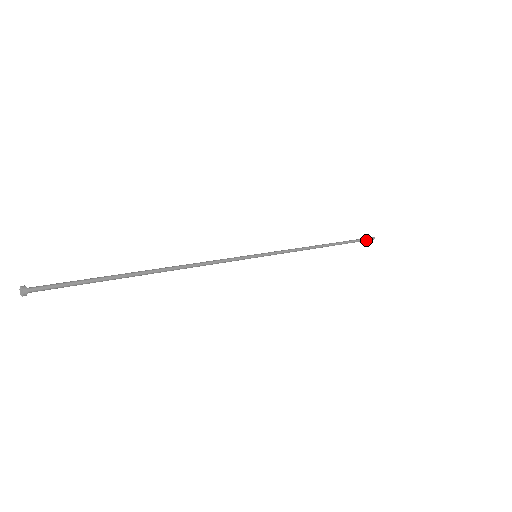
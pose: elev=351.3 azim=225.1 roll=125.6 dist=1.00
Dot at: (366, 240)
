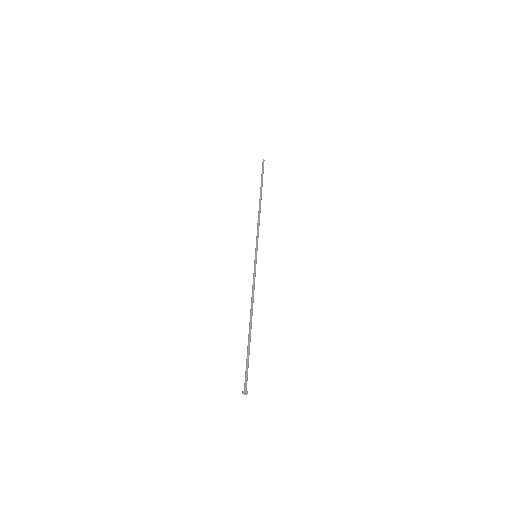
Dot at: (263, 168)
